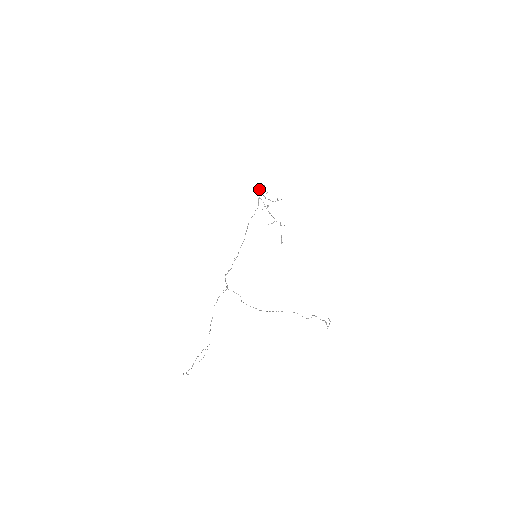
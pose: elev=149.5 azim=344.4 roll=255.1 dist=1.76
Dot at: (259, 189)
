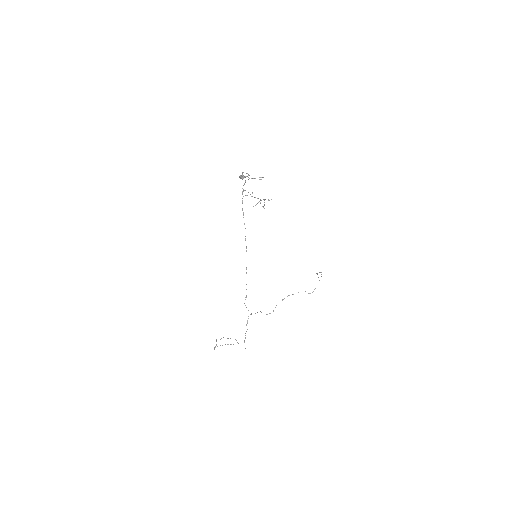
Dot at: (240, 178)
